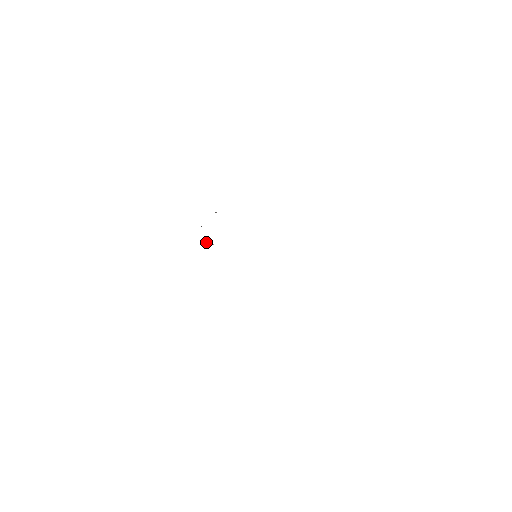
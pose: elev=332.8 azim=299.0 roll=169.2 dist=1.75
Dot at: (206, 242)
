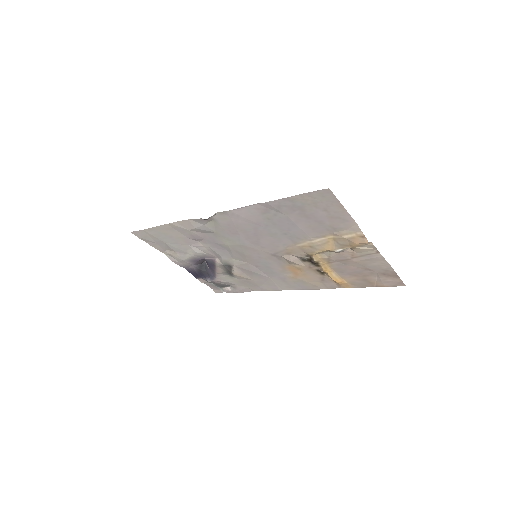
Dot at: (210, 258)
